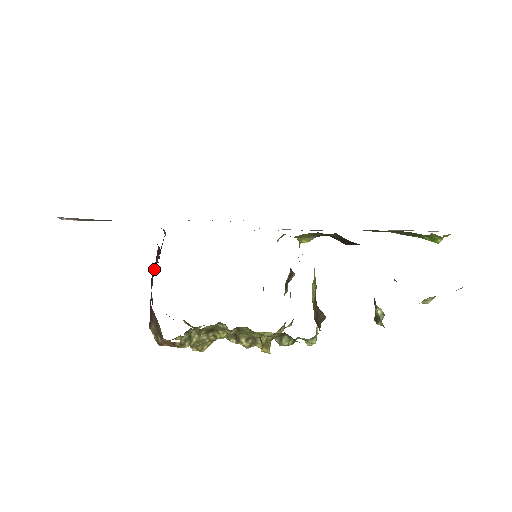
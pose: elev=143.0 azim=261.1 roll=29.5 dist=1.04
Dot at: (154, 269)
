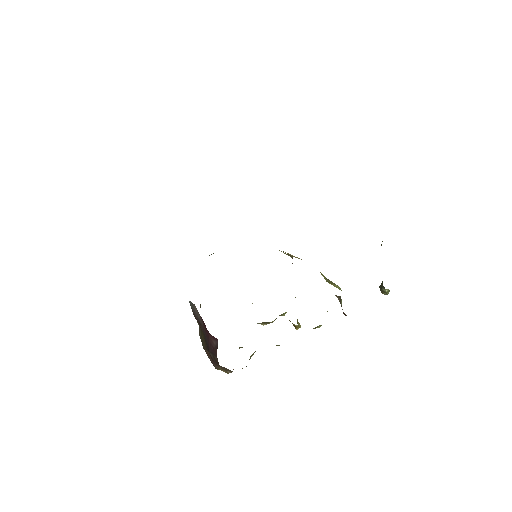
Dot at: (212, 346)
